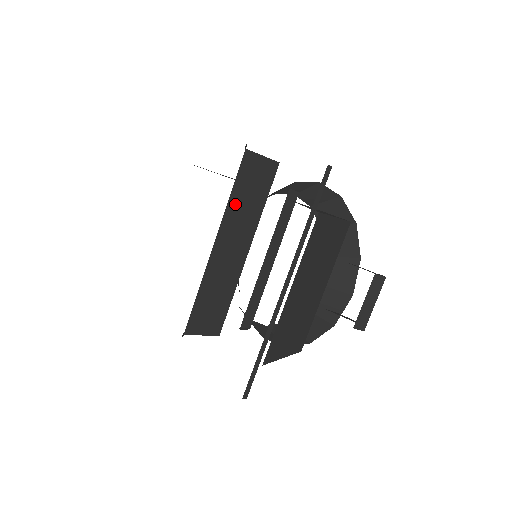
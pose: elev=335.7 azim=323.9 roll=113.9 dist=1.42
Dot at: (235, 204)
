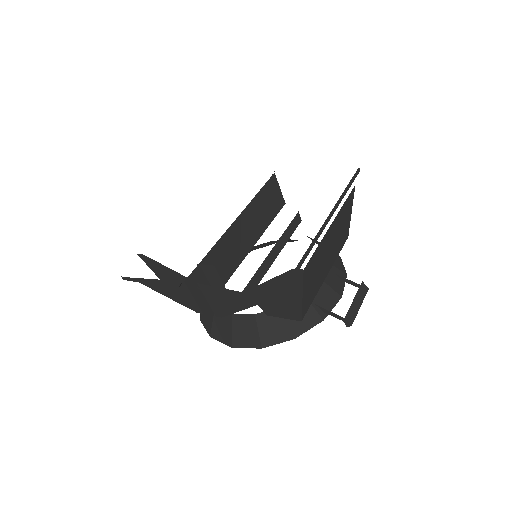
Dot at: (256, 204)
